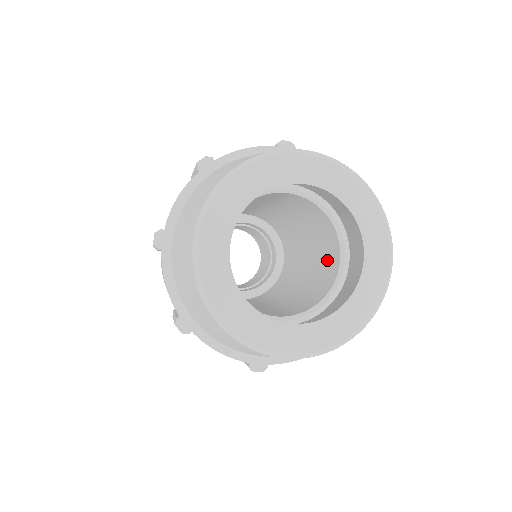
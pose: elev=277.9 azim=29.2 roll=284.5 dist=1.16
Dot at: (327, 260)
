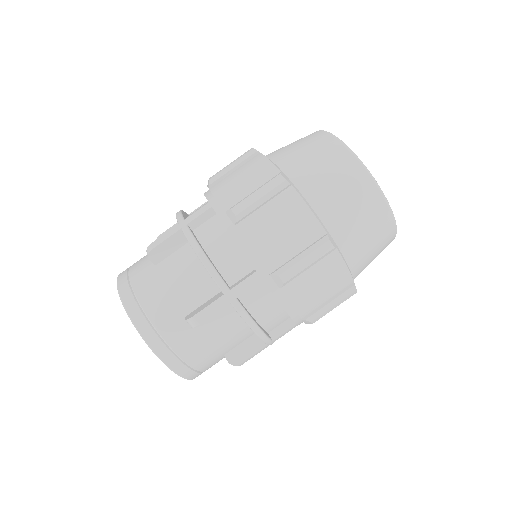
Dot at: occluded
